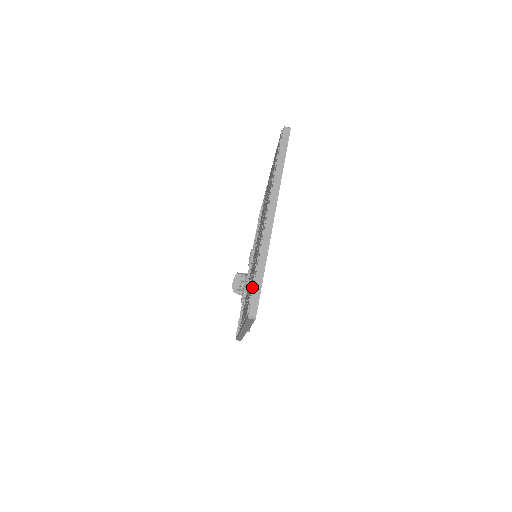
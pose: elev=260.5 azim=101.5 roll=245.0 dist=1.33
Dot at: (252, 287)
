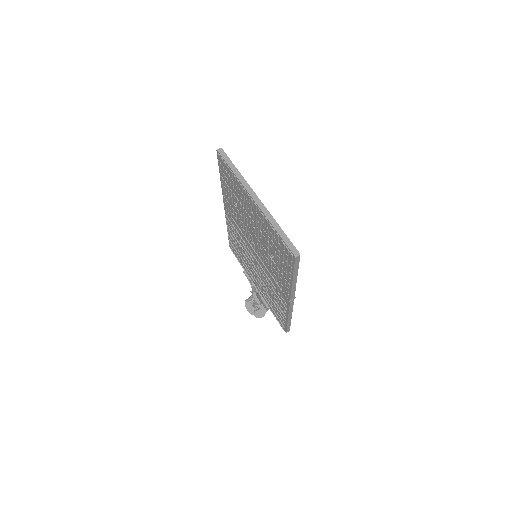
Dot at: (281, 240)
